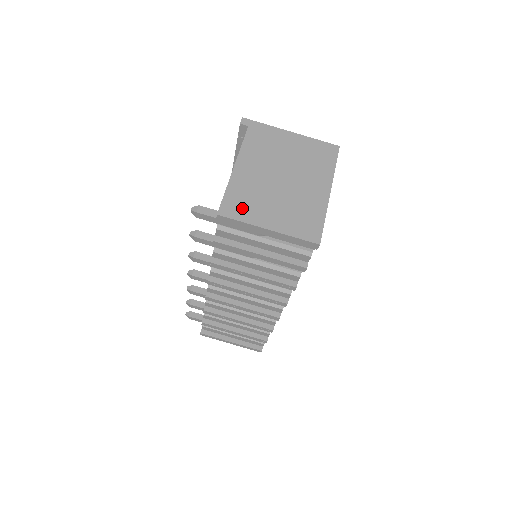
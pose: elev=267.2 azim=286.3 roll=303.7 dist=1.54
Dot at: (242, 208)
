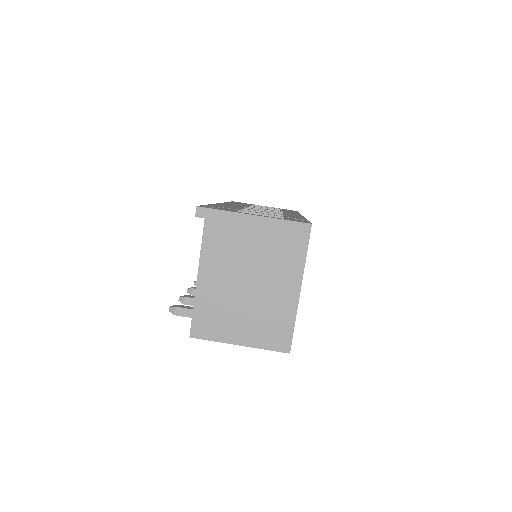
Dot at: (212, 326)
